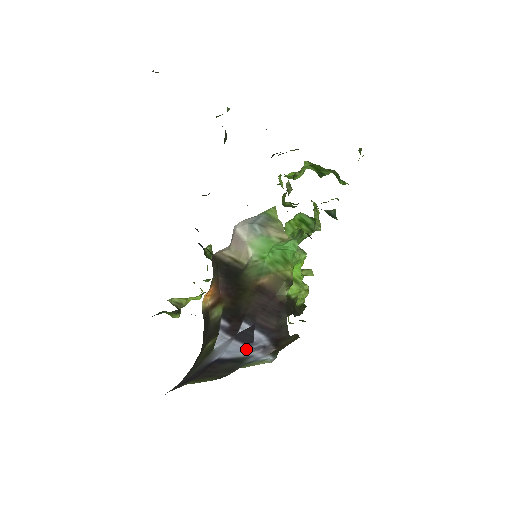
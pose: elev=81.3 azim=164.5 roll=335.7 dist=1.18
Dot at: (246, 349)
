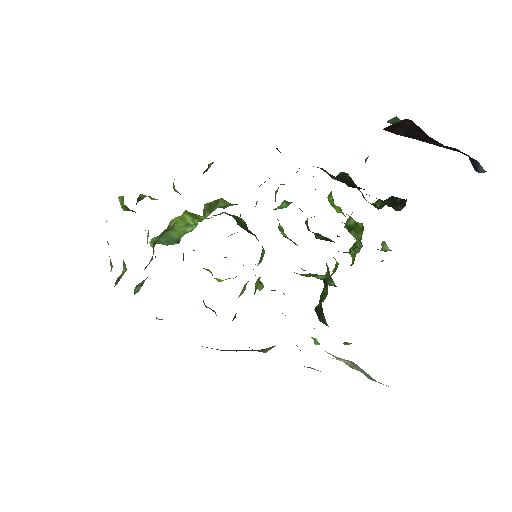
Dot at: occluded
